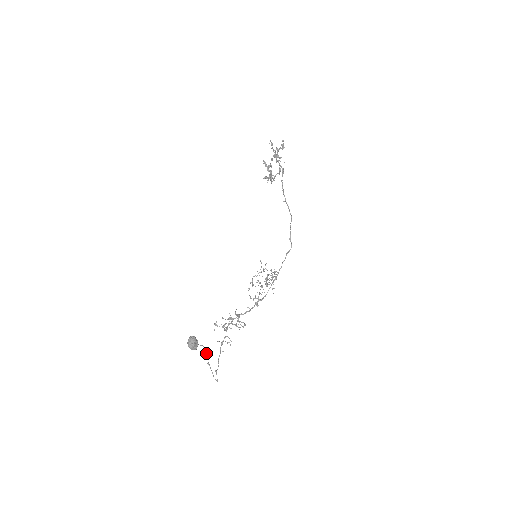
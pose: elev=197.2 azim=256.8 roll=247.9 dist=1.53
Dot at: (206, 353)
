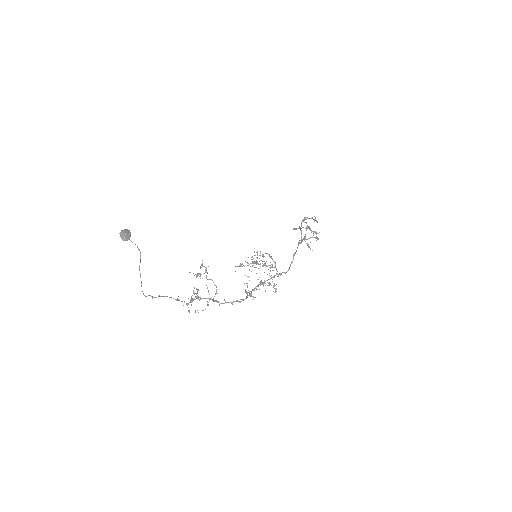
Dot at: (140, 257)
